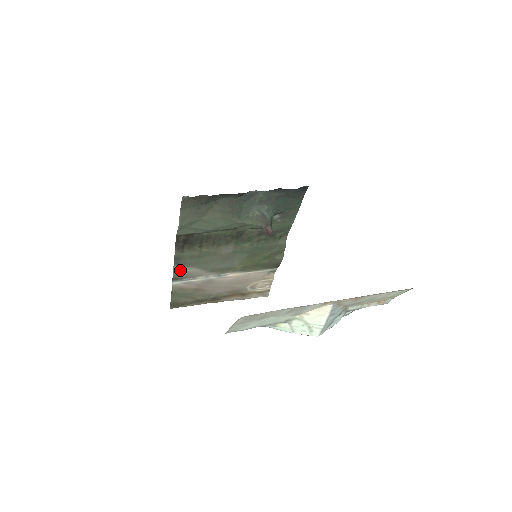
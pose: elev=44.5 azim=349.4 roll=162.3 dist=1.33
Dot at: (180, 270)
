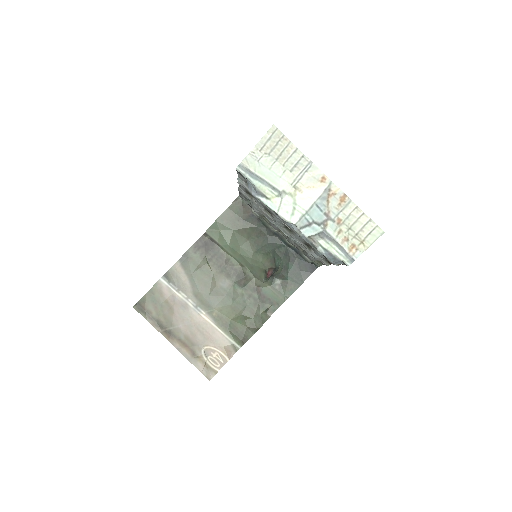
Dot at: (177, 270)
